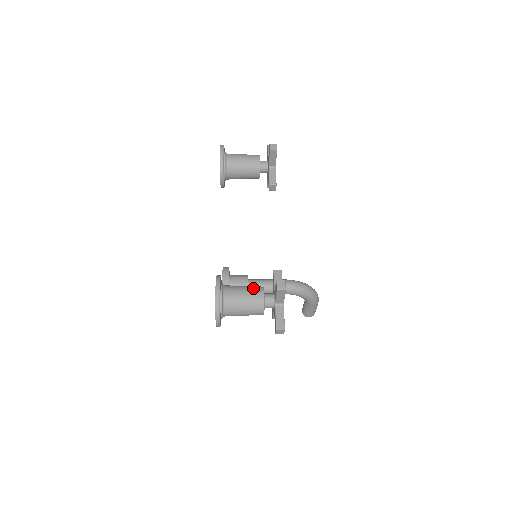
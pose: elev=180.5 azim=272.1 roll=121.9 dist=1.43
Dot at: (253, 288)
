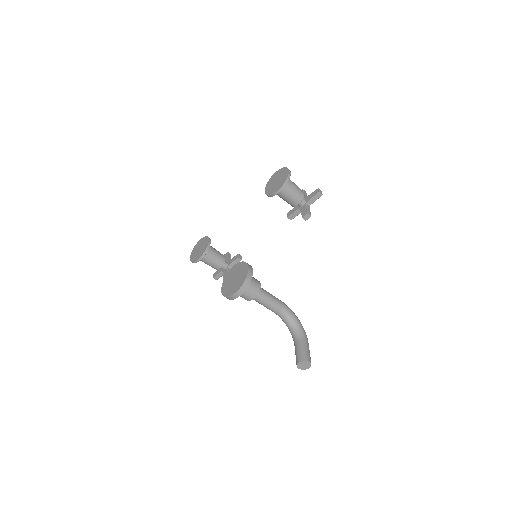
Dot at: occluded
